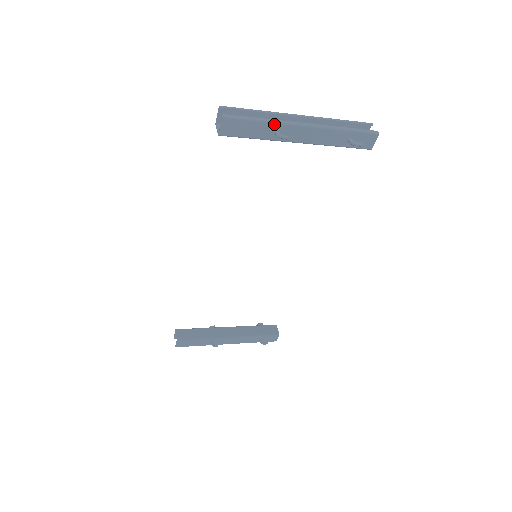
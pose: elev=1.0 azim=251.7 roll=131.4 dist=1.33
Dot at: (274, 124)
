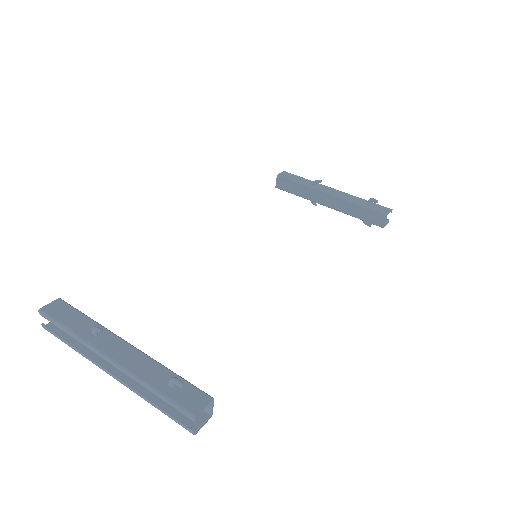
Dot at: (84, 355)
